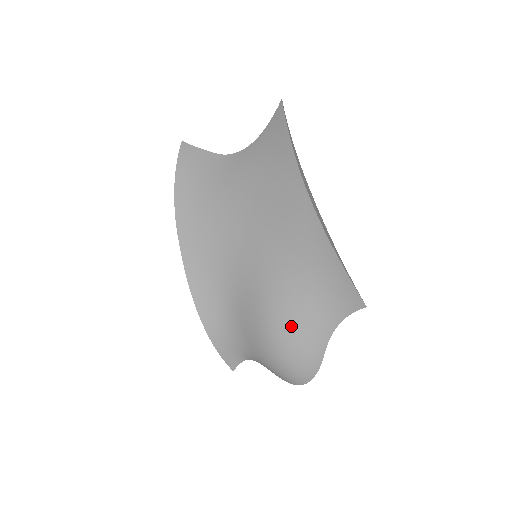
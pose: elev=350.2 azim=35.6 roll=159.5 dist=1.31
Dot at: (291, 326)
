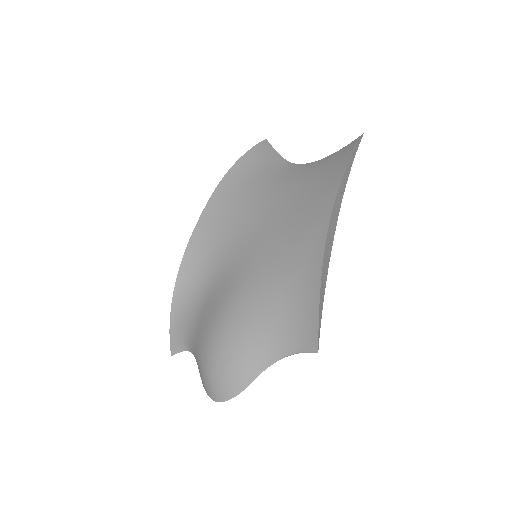
Dot at: (240, 331)
